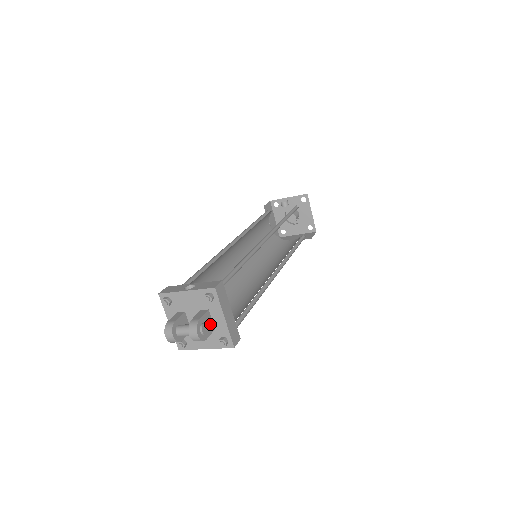
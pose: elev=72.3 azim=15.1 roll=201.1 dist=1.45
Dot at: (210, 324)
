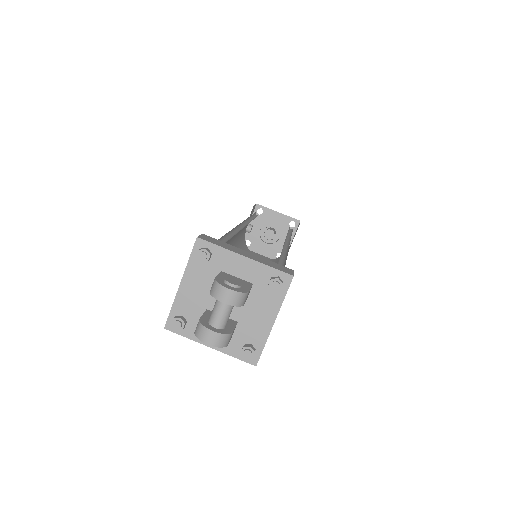
Dot at: (239, 281)
